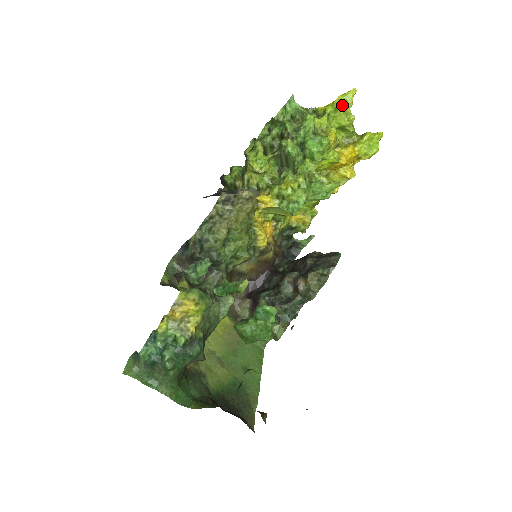
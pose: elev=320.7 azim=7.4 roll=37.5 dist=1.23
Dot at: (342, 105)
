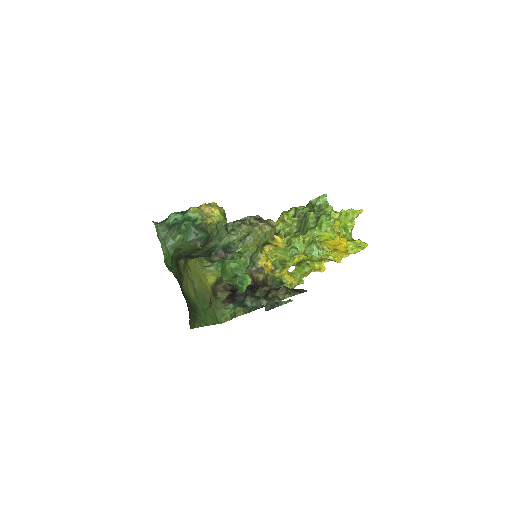
Dot at: (351, 213)
